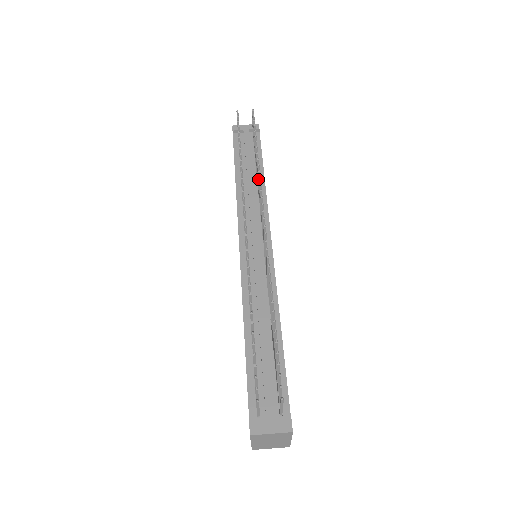
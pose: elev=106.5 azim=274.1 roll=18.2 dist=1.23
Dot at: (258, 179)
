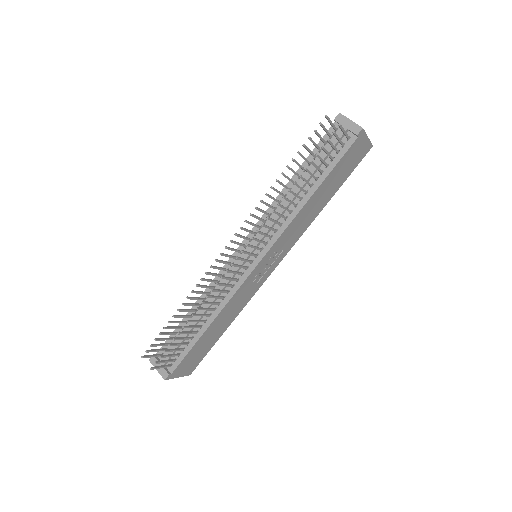
Dot at: (281, 206)
